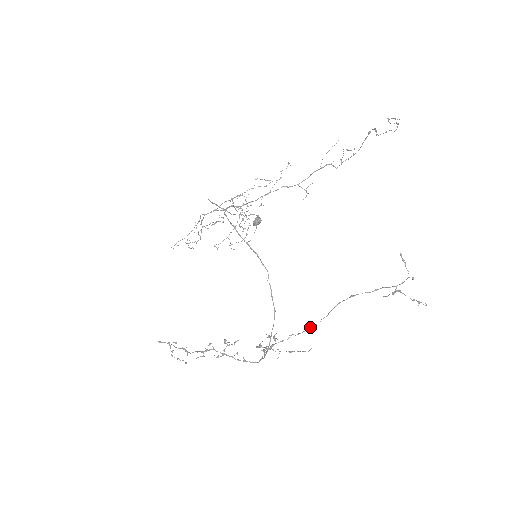
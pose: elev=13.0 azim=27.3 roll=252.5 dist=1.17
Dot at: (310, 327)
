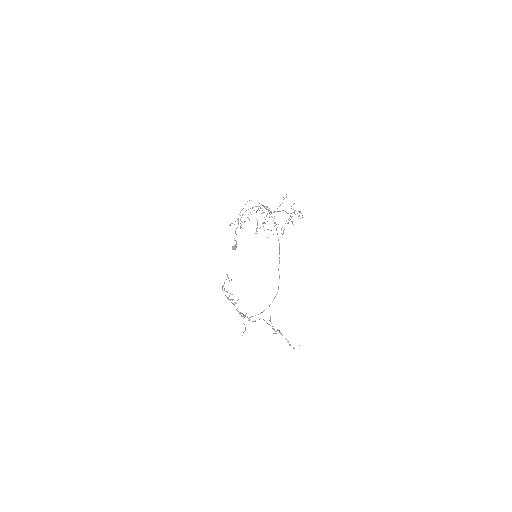
Dot at: (253, 321)
